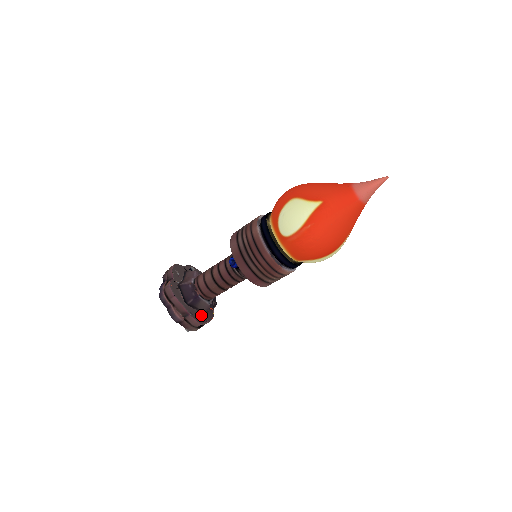
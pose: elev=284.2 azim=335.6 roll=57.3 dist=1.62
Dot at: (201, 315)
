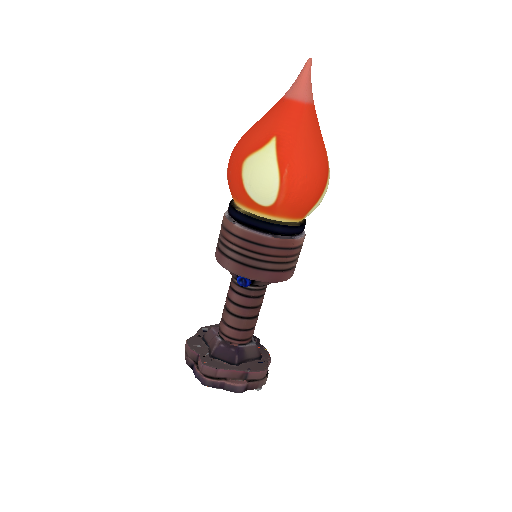
Dot at: (258, 362)
